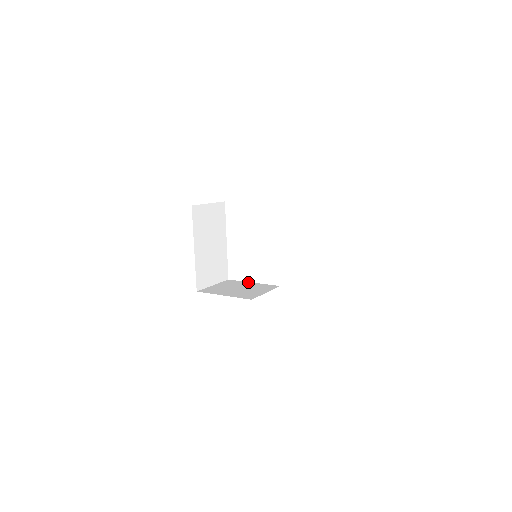
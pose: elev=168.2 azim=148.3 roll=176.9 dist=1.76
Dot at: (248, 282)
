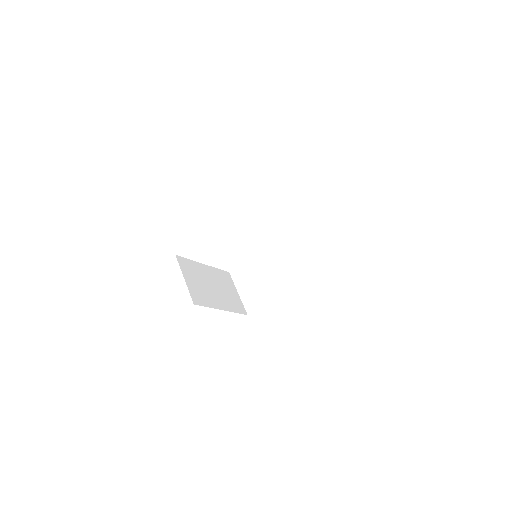
Dot at: (248, 260)
